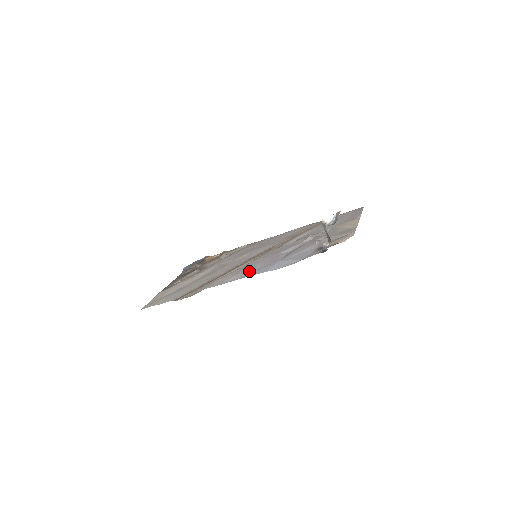
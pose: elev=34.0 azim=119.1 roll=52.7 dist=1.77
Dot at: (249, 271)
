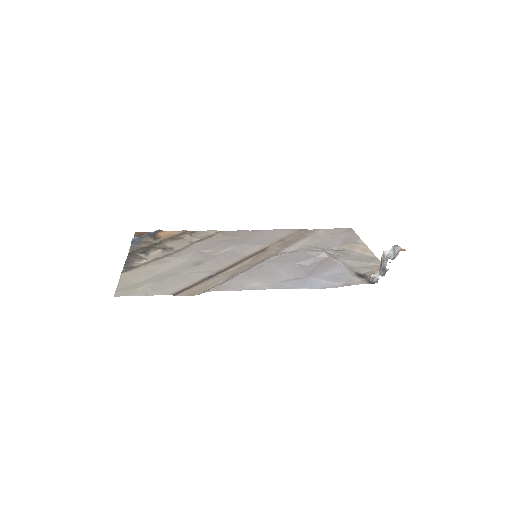
Dot at: (274, 280)
